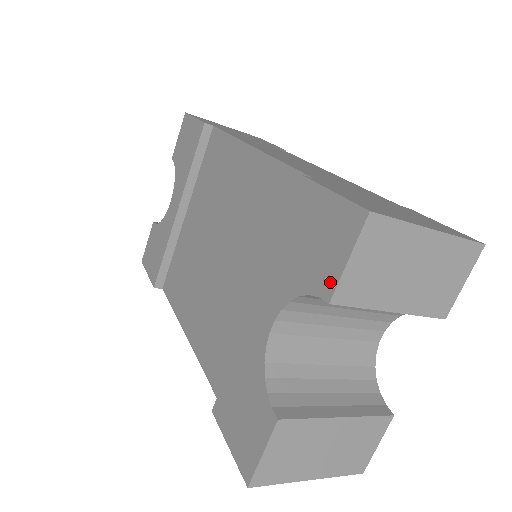
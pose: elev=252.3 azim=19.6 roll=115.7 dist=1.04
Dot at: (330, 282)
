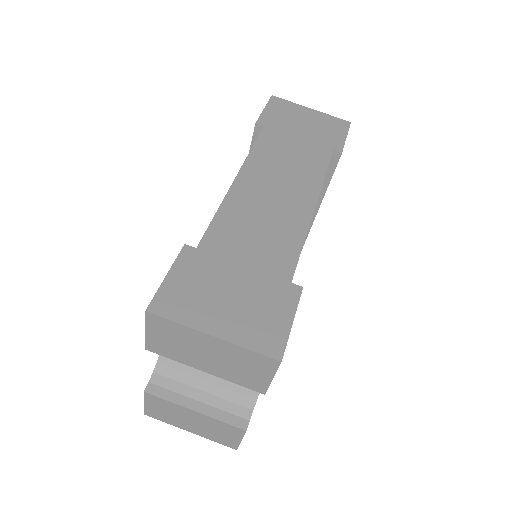
Dot at: occluded
